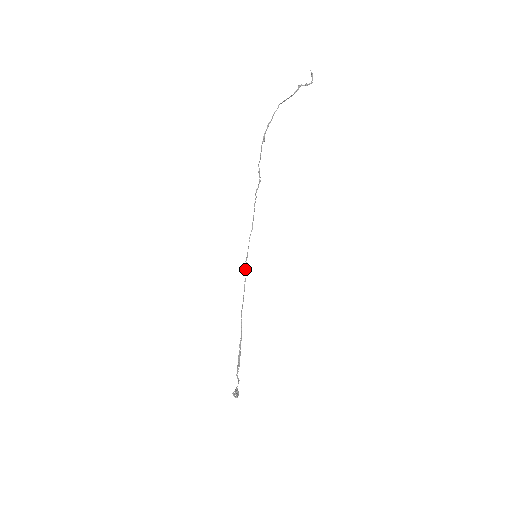
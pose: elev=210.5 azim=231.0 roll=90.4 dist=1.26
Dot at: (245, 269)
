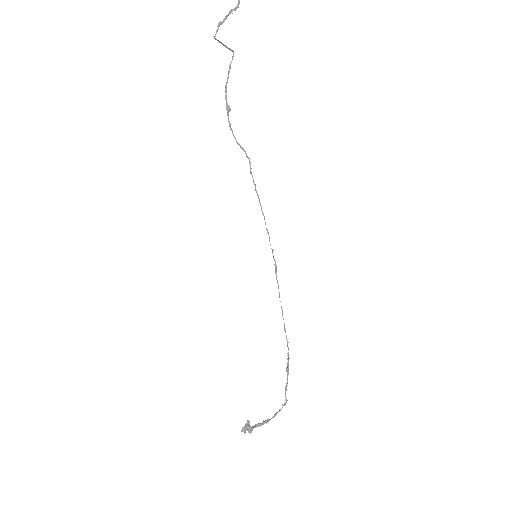
Dot at: occluded
